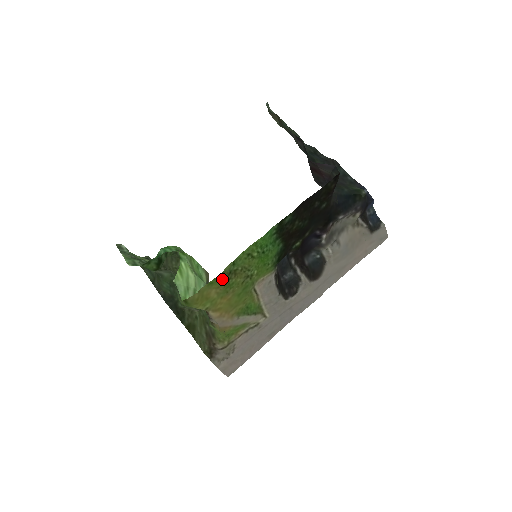
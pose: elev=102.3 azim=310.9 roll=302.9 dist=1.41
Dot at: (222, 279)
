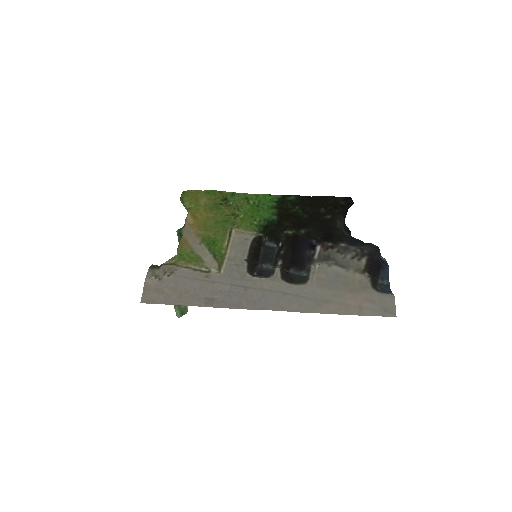
Dot at: (217, 197)
